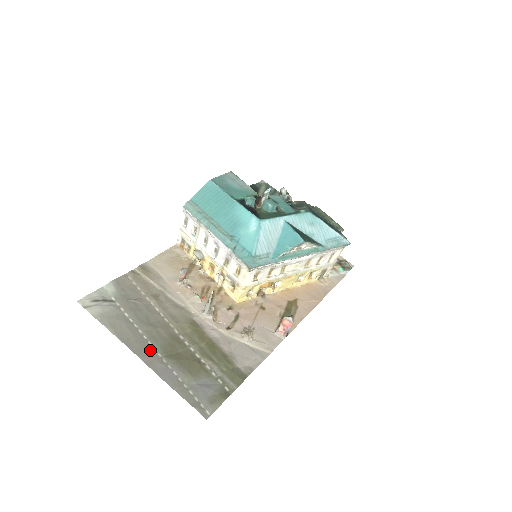
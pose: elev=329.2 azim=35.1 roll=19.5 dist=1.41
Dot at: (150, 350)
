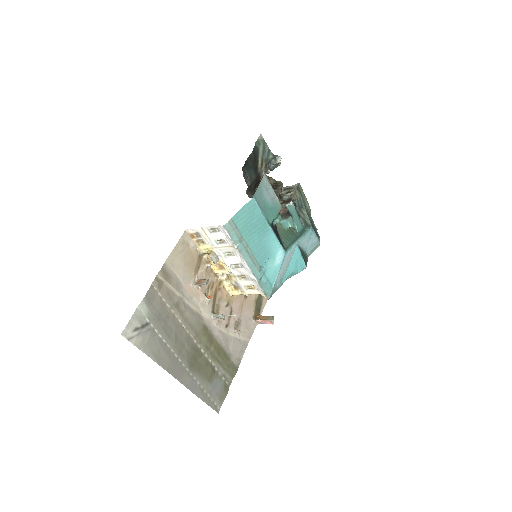
Dot at: (181, 368)
